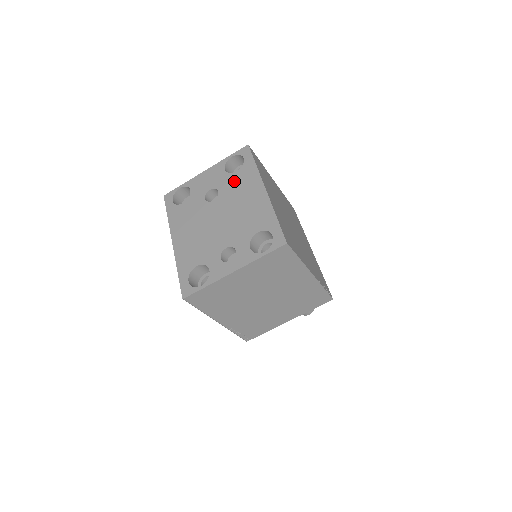
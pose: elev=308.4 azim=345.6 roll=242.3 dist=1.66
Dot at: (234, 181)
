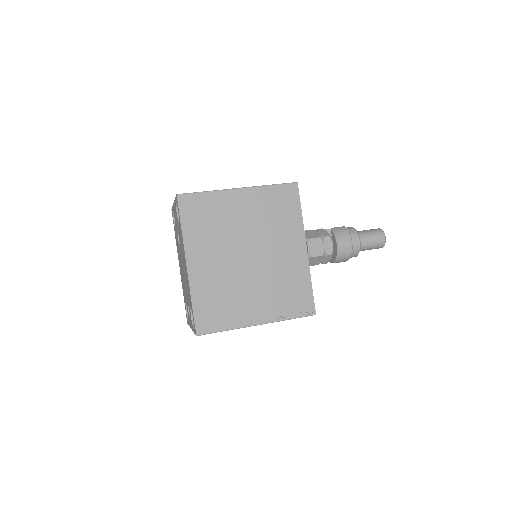
Dot at: (180, 235)
